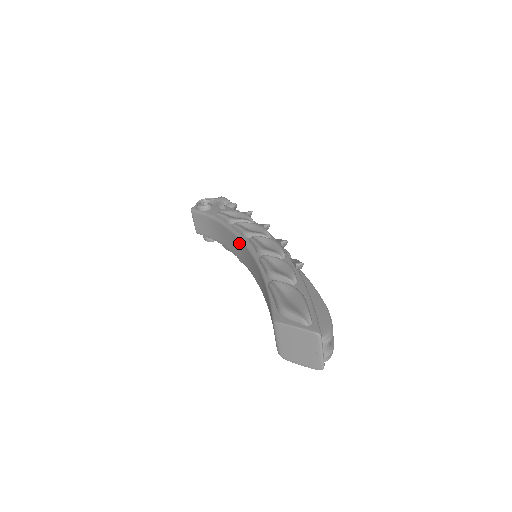
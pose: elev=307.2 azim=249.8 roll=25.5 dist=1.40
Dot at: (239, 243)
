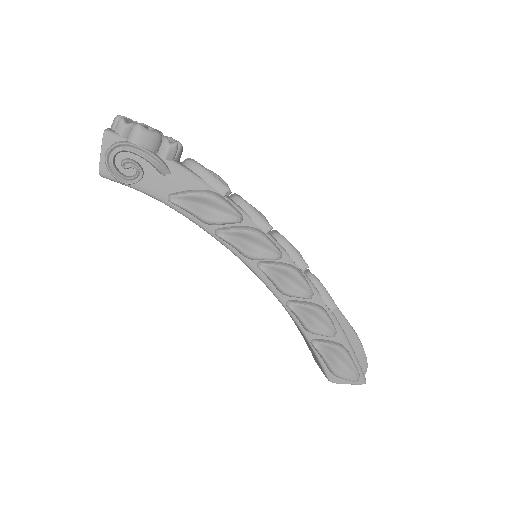
Dot at: (235, 255)
